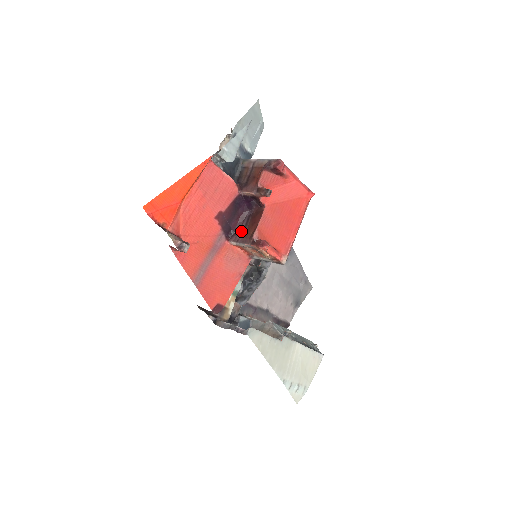
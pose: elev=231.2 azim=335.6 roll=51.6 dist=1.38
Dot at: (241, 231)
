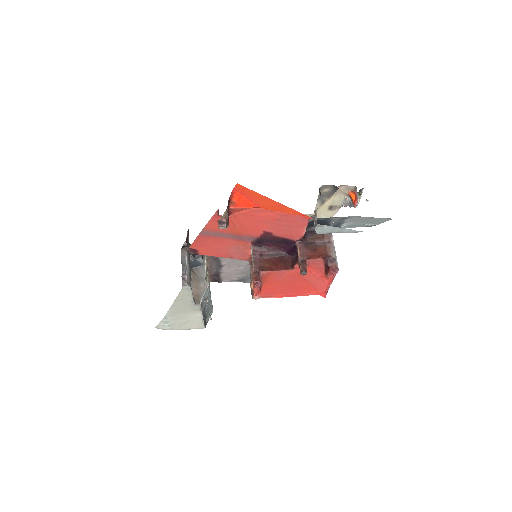
Dot at: (264, 253)
